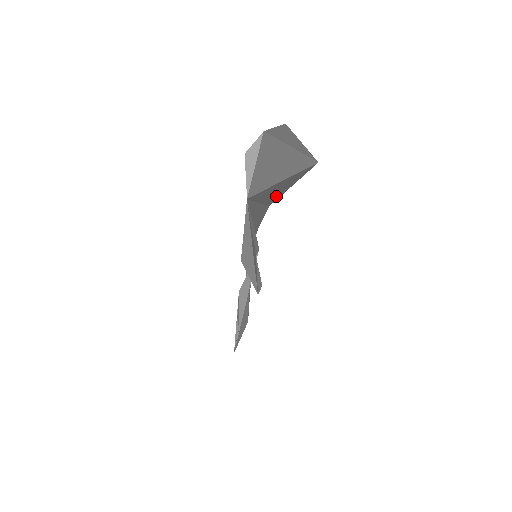
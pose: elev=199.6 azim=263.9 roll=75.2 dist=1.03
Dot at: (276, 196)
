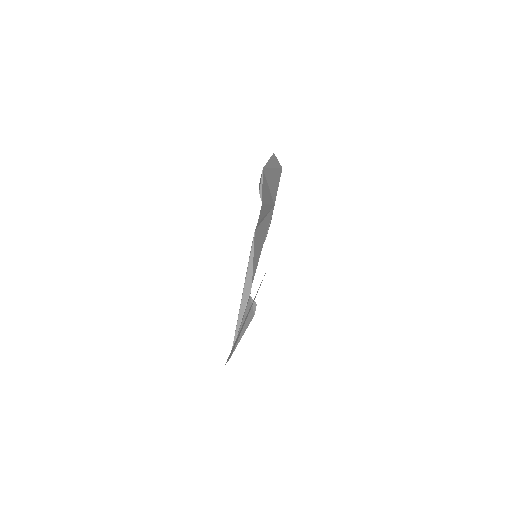
Dot at: occluded
